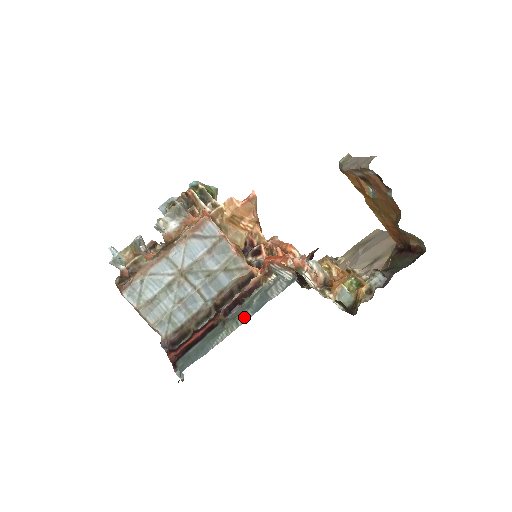
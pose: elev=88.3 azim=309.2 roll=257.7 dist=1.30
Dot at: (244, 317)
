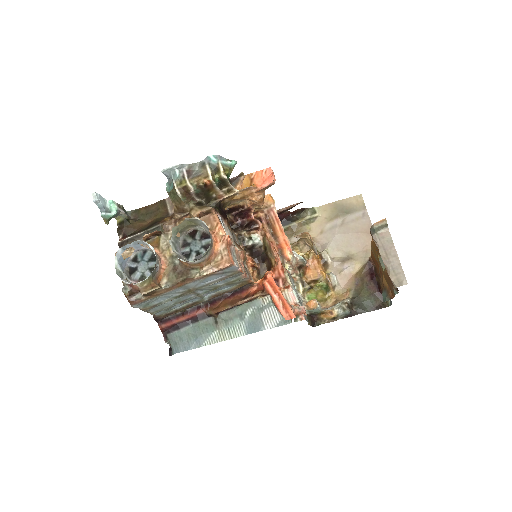
Dot at: (237, 330)
